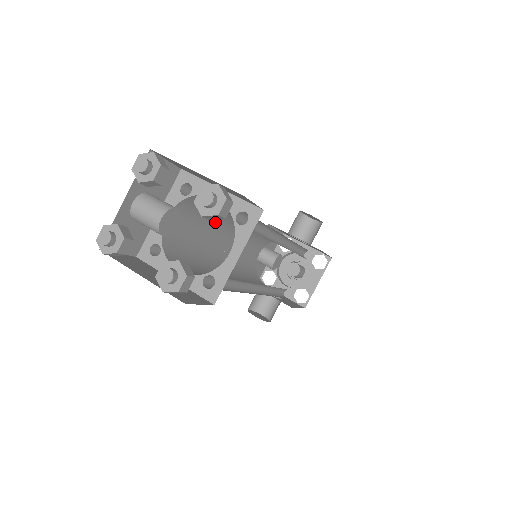
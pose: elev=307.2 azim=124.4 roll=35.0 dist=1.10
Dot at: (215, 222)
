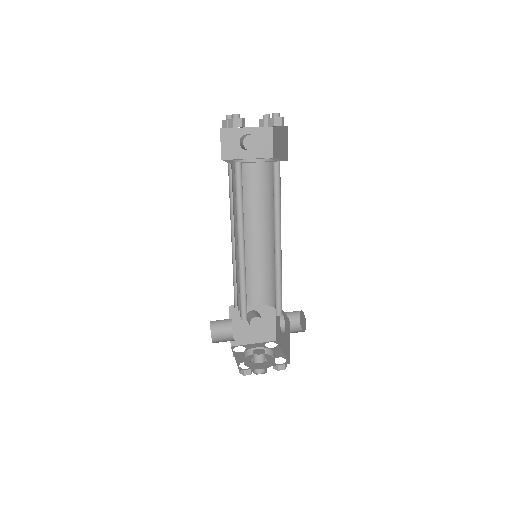
Dot at: (259, 209)
